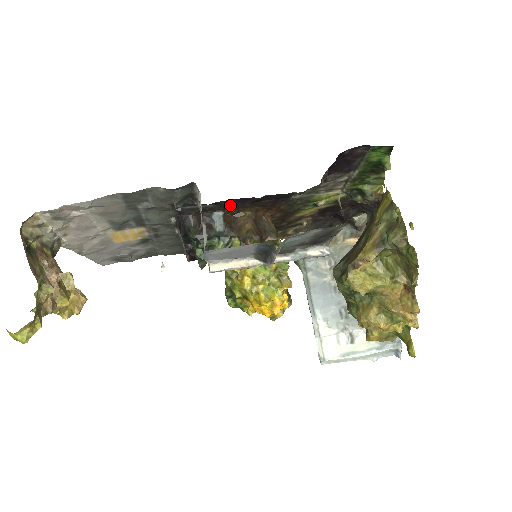
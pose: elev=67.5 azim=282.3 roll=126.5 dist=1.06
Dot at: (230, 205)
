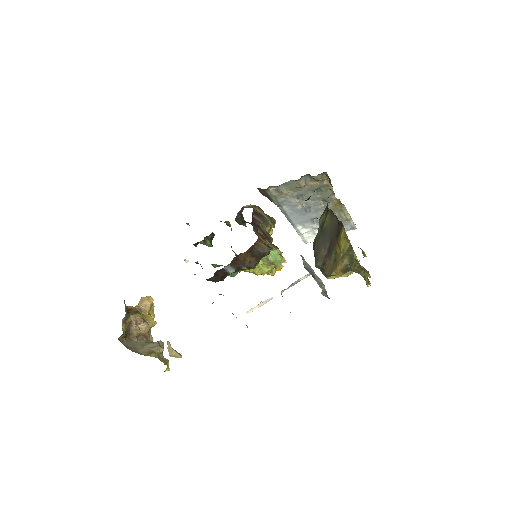
Dot at: occluded
